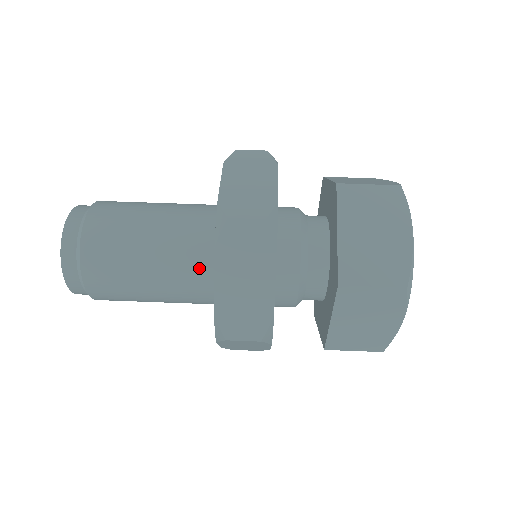
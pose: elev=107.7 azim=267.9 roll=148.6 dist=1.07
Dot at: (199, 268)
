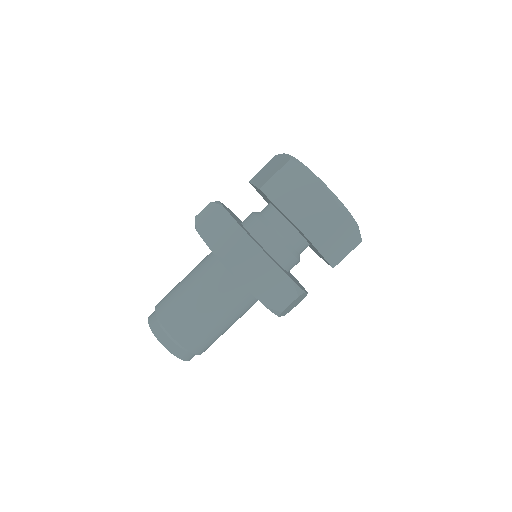
Dot at: (236, 291)
